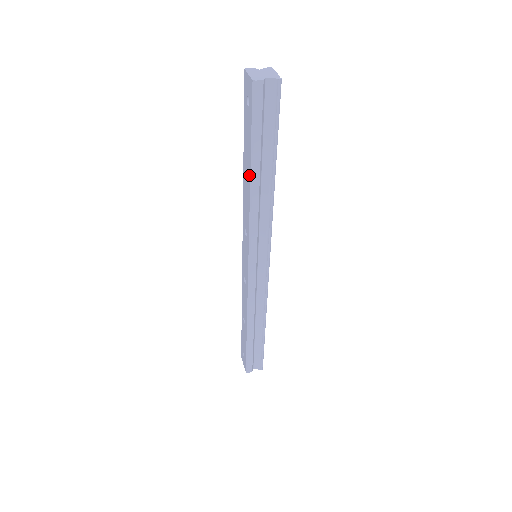
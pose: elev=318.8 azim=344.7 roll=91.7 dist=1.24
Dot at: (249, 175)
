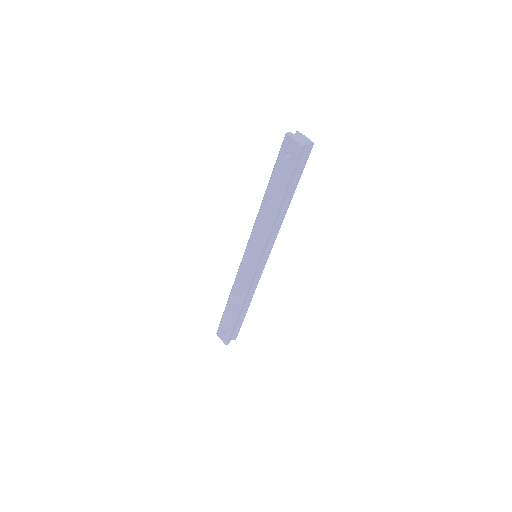
Dot at: (277, 203)
